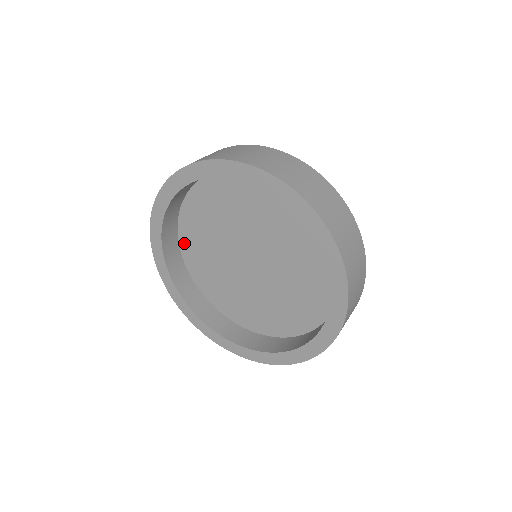
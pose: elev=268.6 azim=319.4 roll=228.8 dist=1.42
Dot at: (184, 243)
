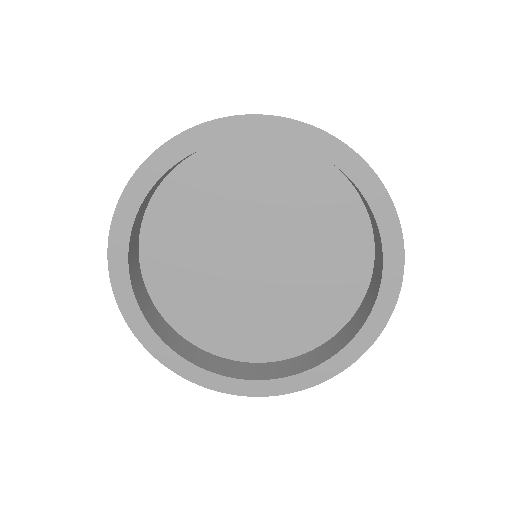
Dot at: (192, 334)
